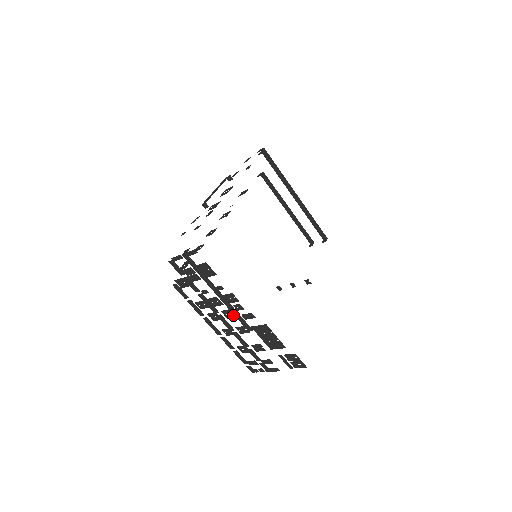
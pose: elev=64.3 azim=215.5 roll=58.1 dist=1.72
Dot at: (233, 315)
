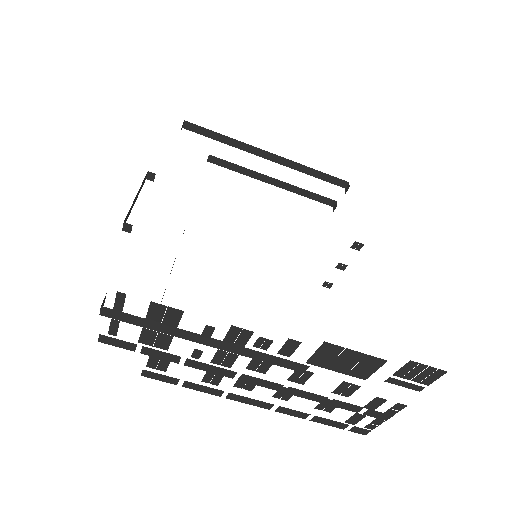
Dot at: occluded
